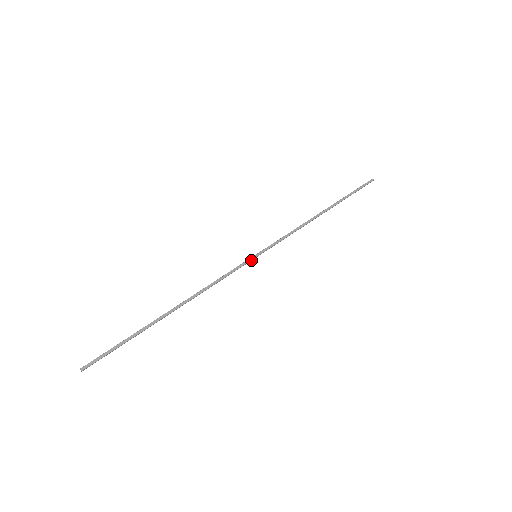
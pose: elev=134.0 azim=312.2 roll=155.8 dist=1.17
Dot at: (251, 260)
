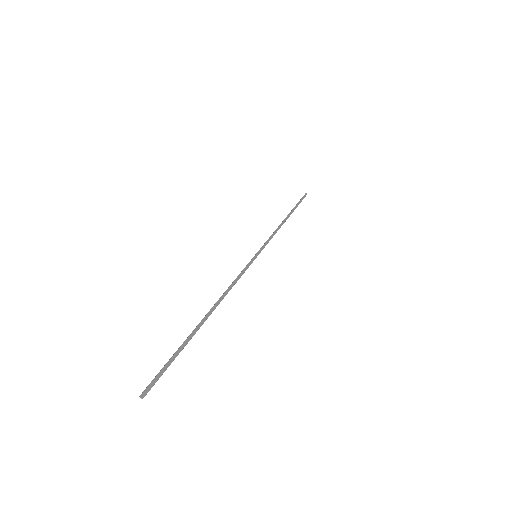
Dot at: occluded
